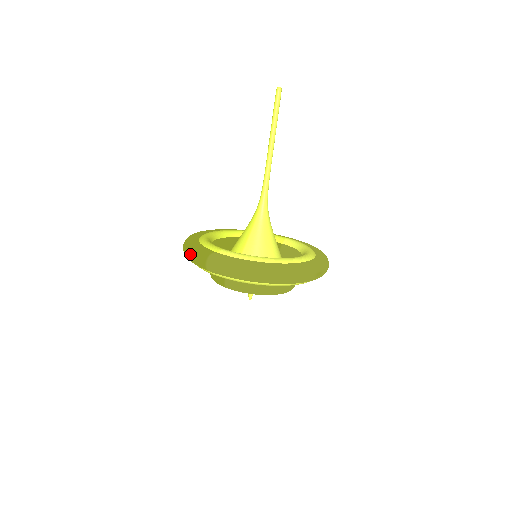
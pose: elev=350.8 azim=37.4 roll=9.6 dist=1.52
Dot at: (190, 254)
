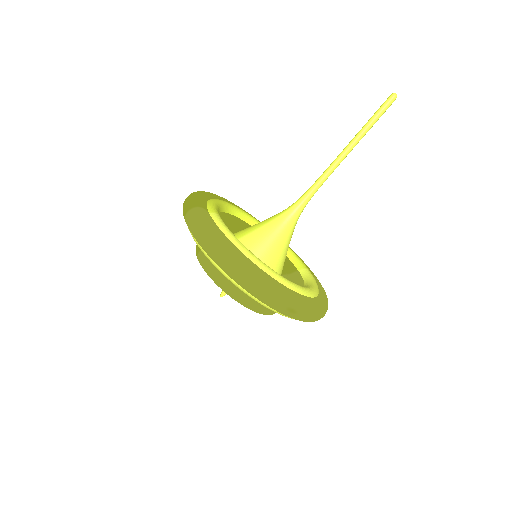
Dot at: (186, 198)
